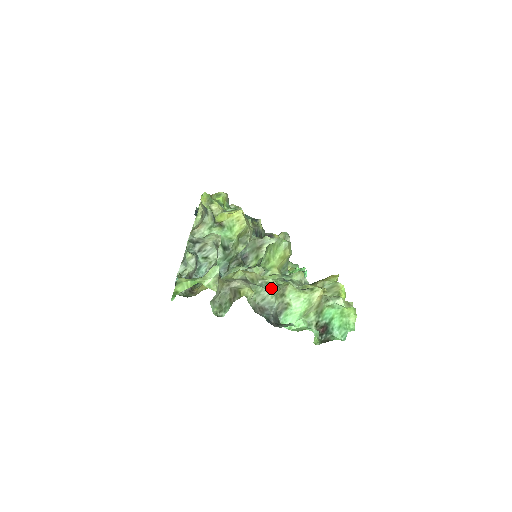
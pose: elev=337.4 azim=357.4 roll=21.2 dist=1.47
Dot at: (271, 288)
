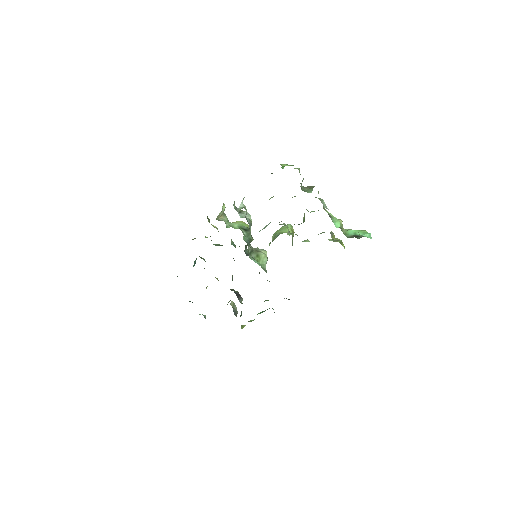
Dot at: occluded
